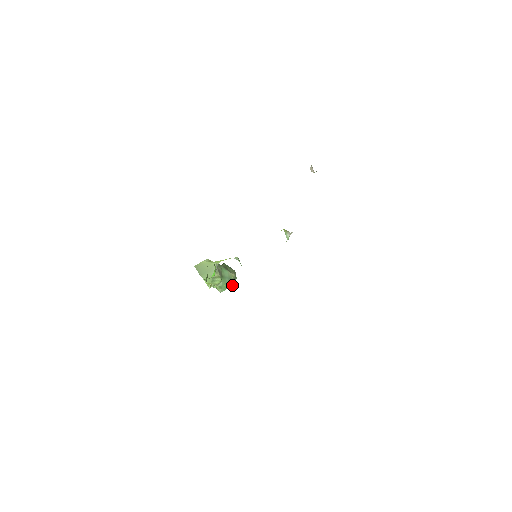
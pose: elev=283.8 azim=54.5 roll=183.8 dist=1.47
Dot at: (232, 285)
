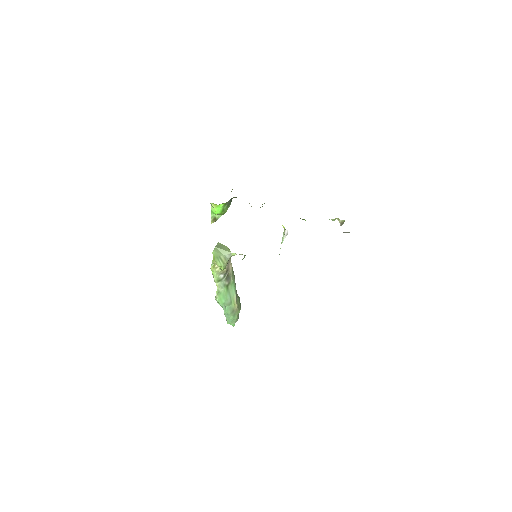
Dot at: (228, 312)
